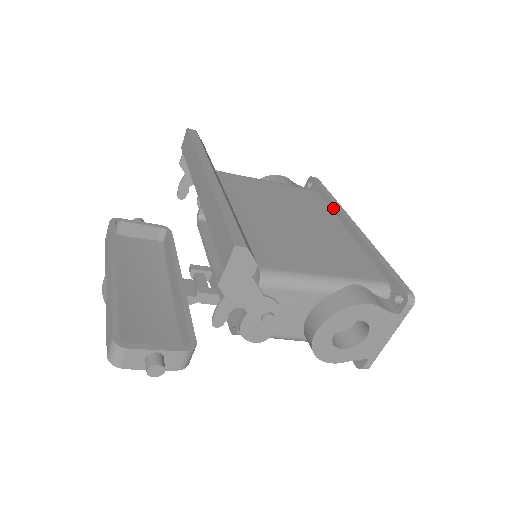
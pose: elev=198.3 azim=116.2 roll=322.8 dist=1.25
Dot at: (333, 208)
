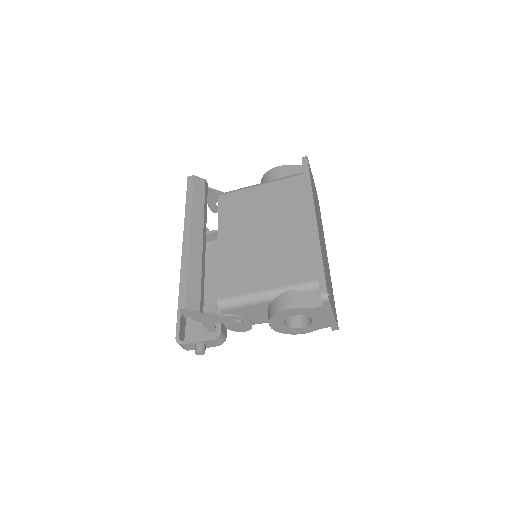
Dot at: (307, 197)
